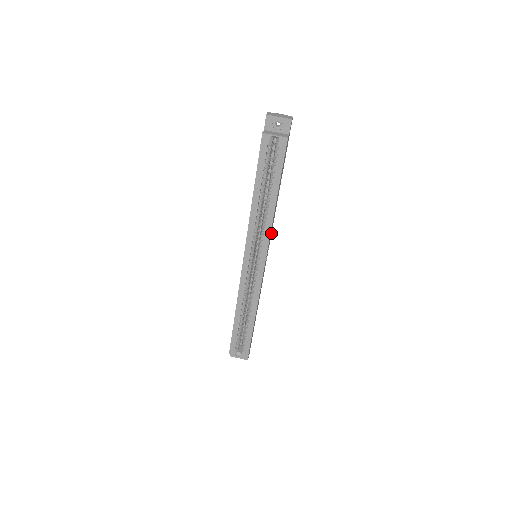
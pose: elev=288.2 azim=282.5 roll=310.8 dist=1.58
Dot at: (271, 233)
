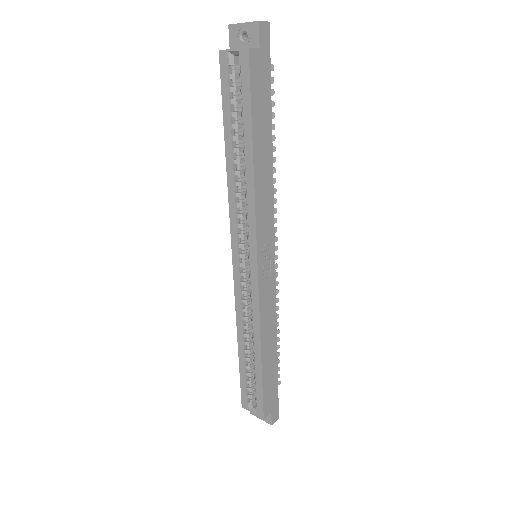
Dot at: (273, 220)
